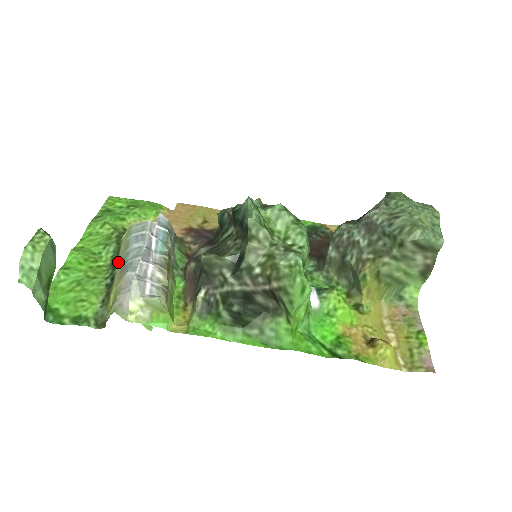
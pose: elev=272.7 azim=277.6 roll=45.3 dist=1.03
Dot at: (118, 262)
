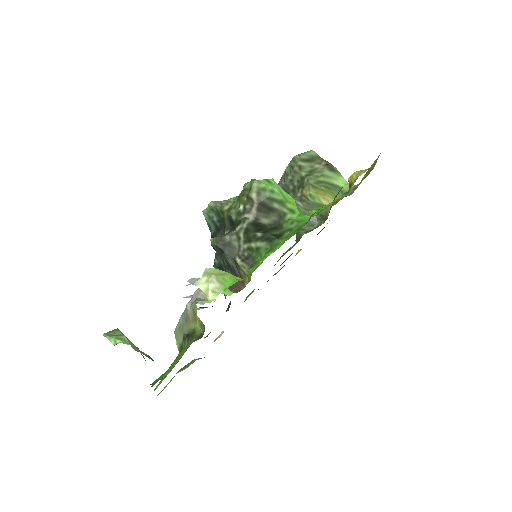
Dot at: (183, 335)
